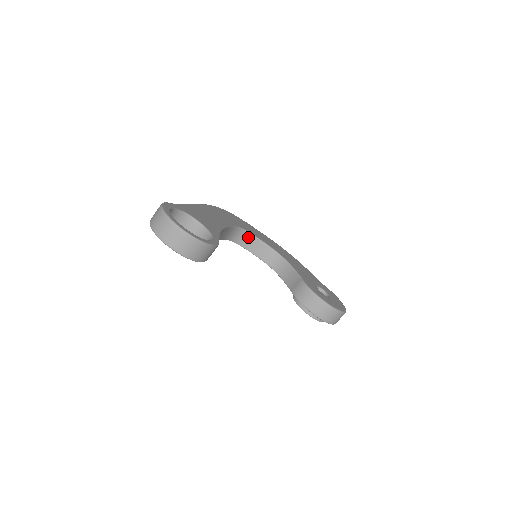
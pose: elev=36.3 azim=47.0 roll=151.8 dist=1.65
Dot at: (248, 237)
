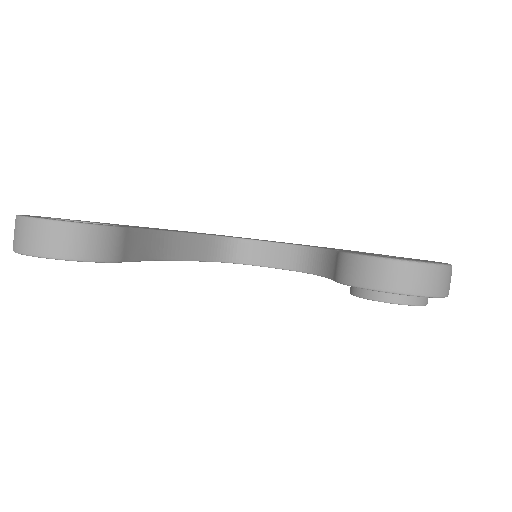
Dot at: (252, 247)
